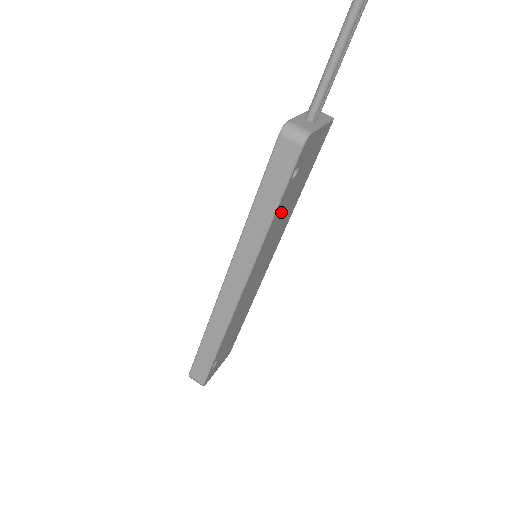
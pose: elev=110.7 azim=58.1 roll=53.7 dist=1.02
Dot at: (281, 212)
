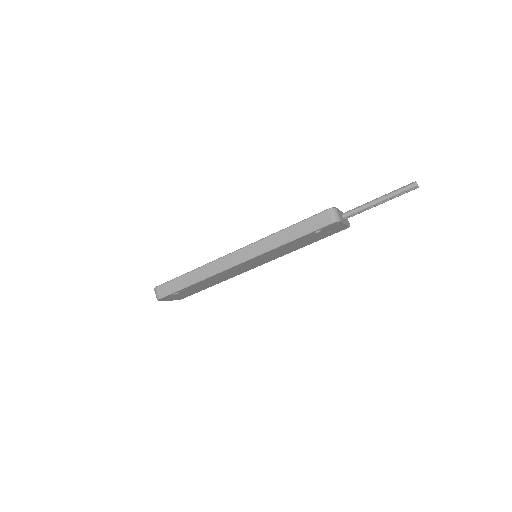
Dot at: (293, 244)
